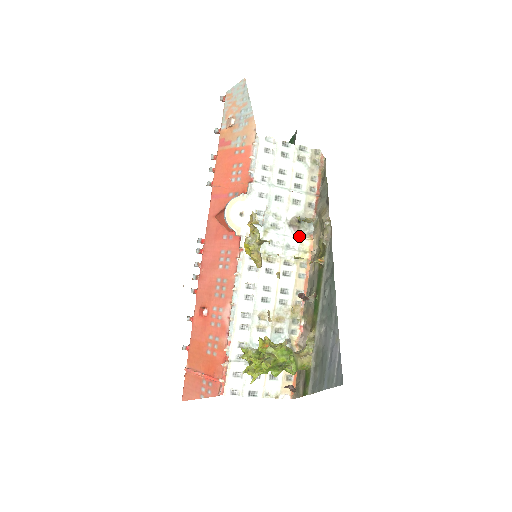
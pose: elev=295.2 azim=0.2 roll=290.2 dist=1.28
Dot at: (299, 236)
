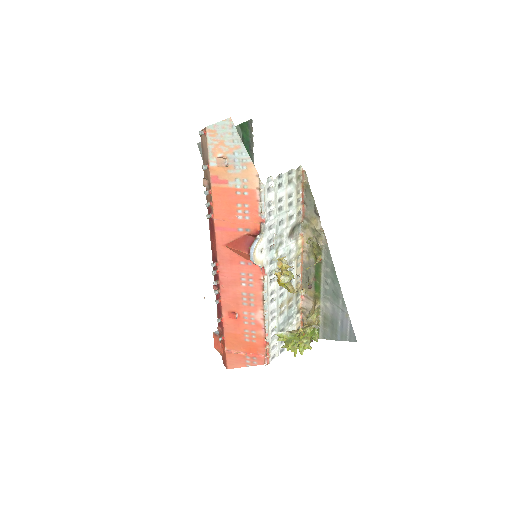
Dot at: (295, 240)
